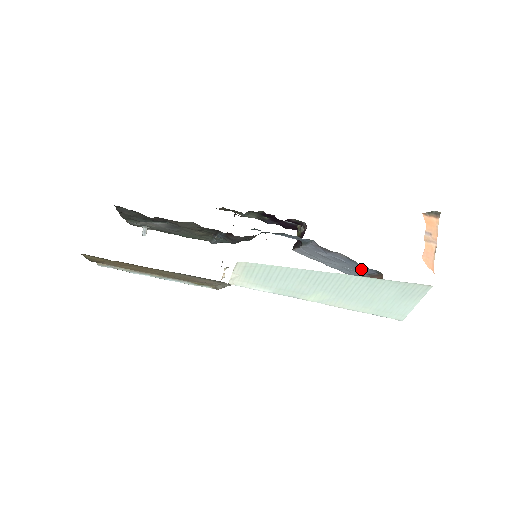
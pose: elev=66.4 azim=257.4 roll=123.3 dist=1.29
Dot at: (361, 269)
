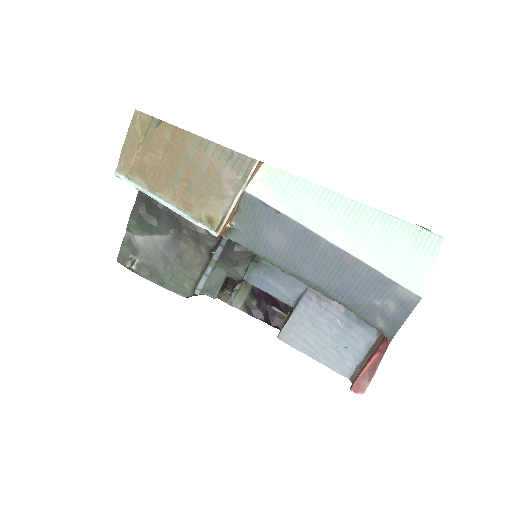
Dot at: (359, 337)
